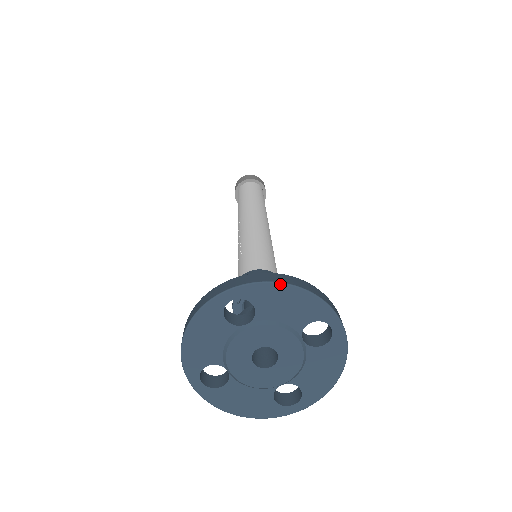
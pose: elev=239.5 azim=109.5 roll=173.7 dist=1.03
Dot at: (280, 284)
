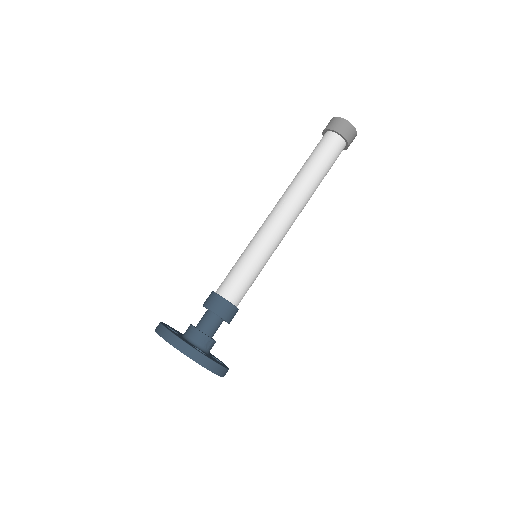
Dot at: occluded
